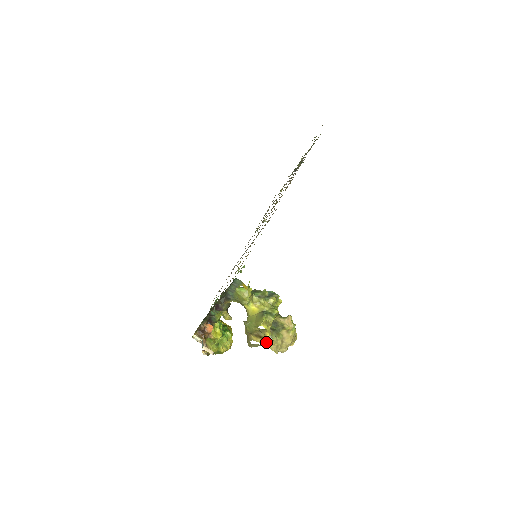
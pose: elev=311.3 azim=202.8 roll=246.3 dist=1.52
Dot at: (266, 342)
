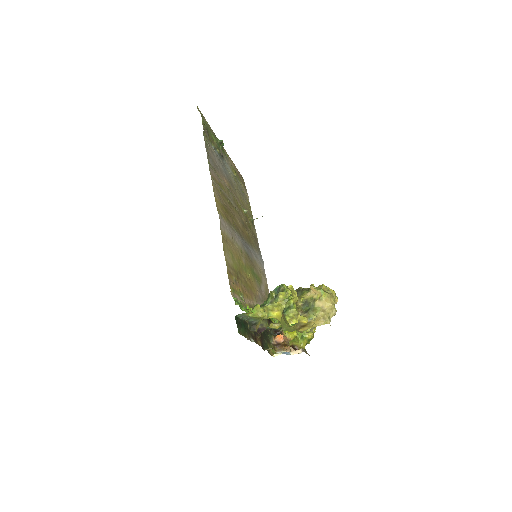
Dot at: (311, 326)
